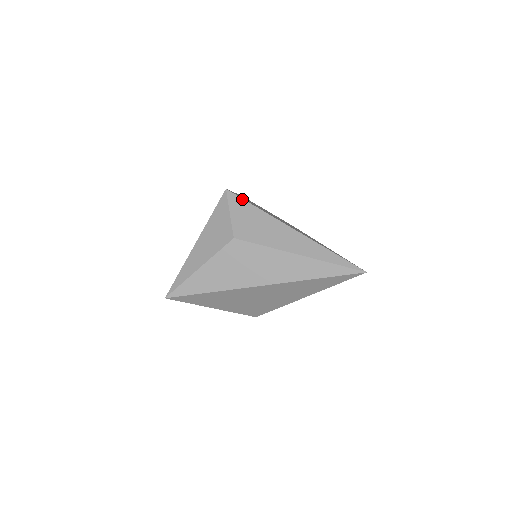
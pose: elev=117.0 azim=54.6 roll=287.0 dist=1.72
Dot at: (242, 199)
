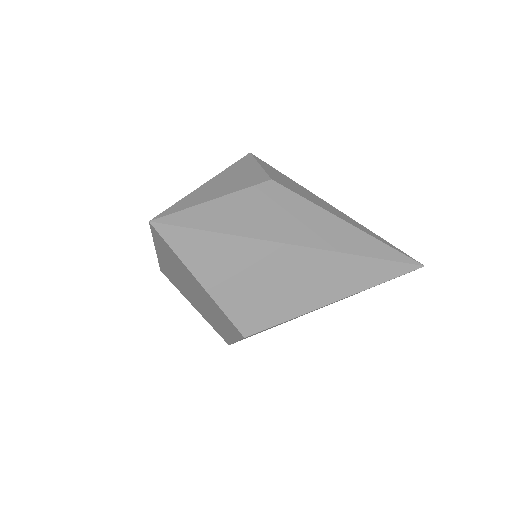
Dot at: occluded
